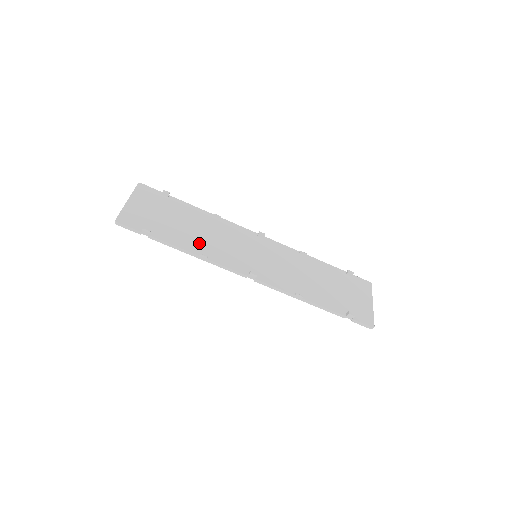
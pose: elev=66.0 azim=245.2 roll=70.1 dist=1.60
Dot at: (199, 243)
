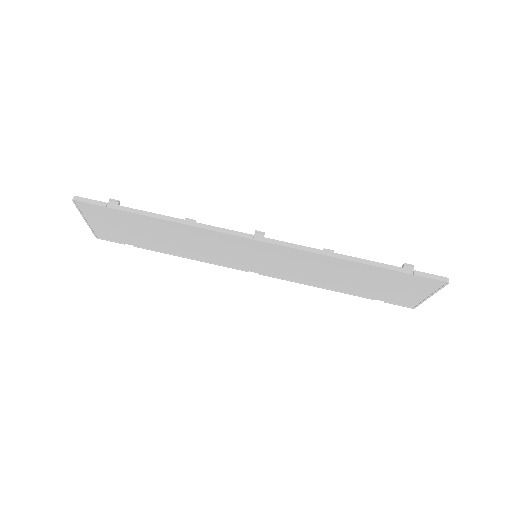
Dot at: occluded
